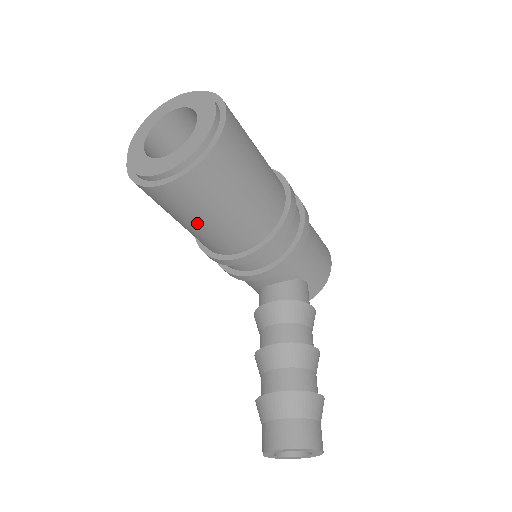
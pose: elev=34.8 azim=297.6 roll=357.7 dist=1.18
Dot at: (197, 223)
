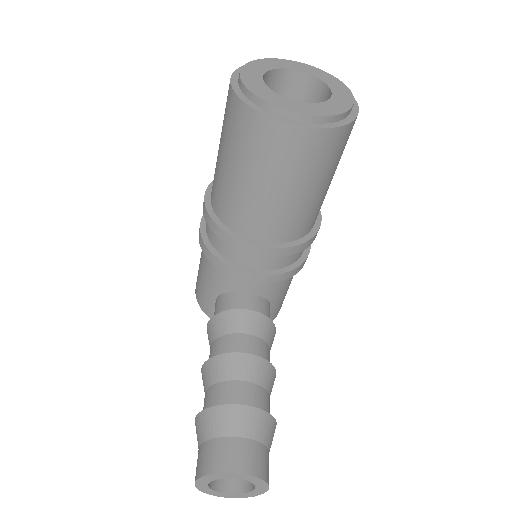
Dot at: (265, 185)
